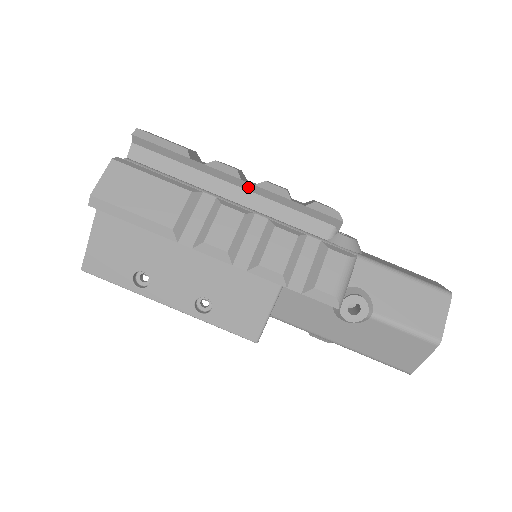
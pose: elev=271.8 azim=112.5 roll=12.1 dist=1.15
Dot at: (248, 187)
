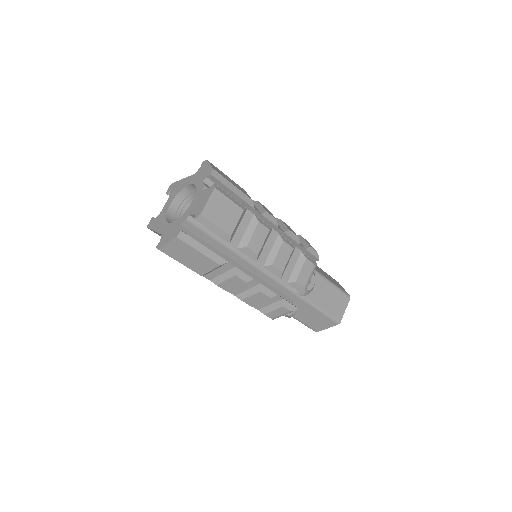
Dot at: (260, 262)
